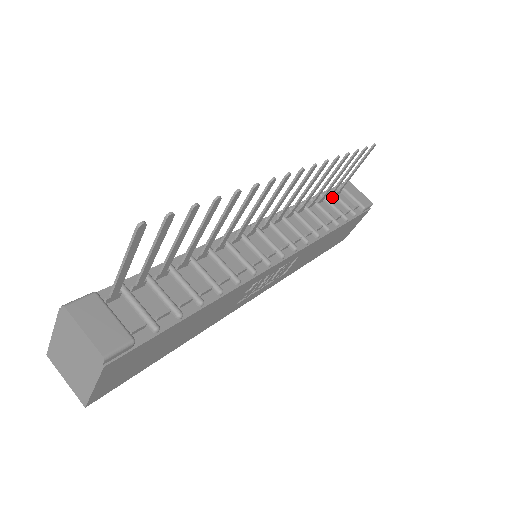
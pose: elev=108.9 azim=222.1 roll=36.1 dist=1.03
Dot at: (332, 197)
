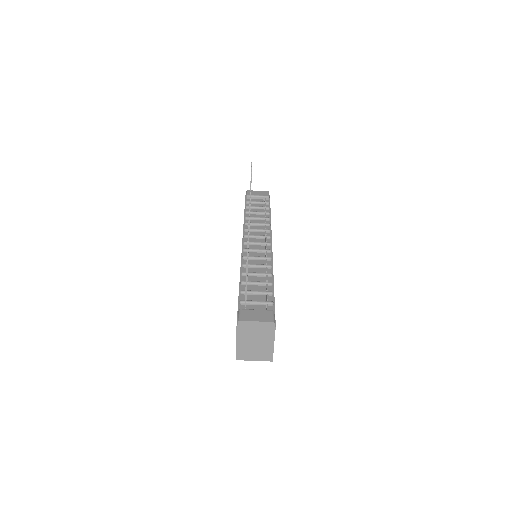
Dot at: (251, 204)
